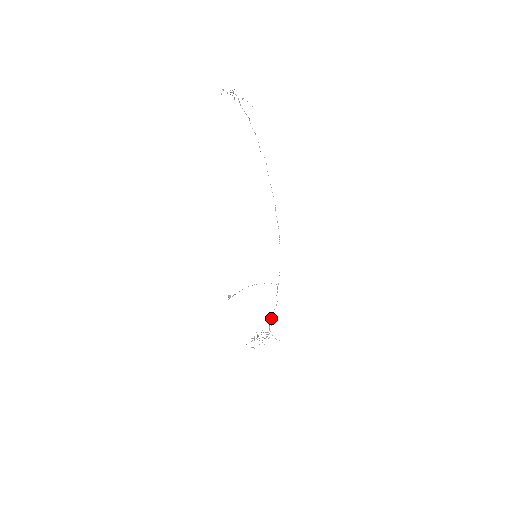
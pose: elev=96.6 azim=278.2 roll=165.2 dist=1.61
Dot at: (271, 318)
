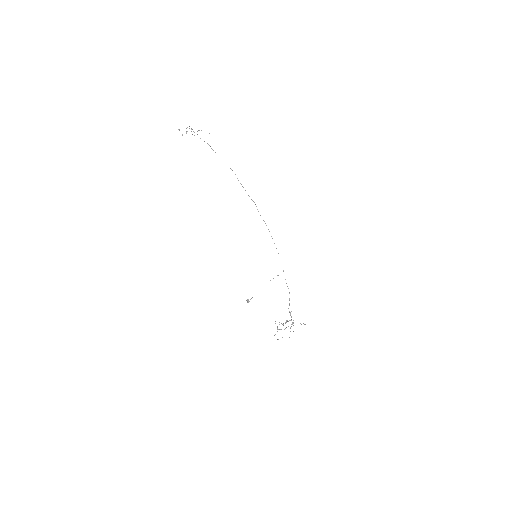
Dot at: occluded
